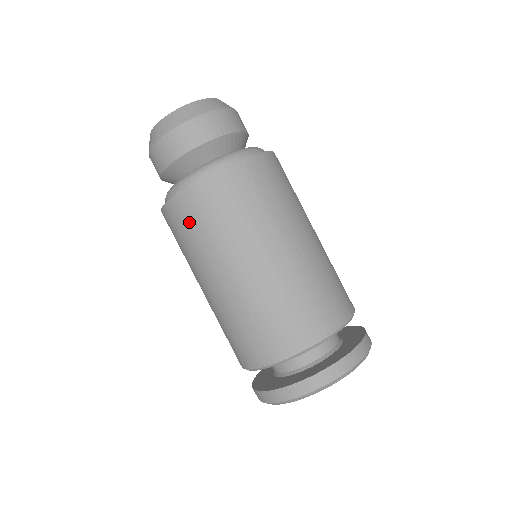
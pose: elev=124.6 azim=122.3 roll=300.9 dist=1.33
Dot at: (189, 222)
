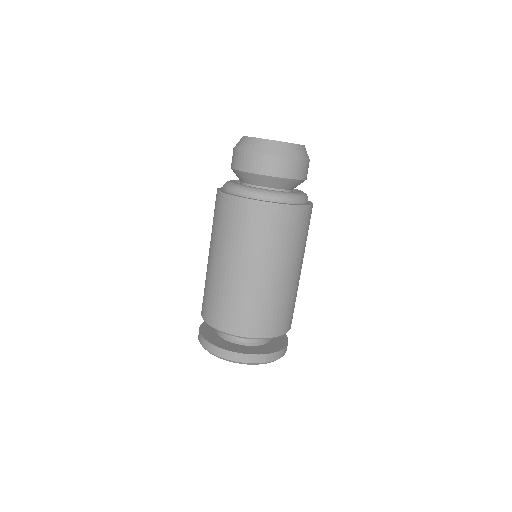
Dot at: (215, 211)
